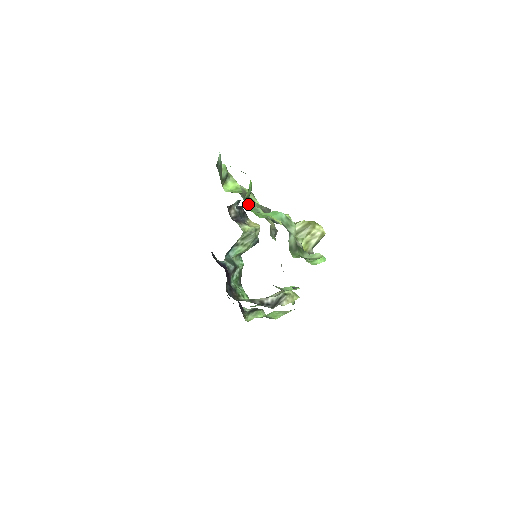
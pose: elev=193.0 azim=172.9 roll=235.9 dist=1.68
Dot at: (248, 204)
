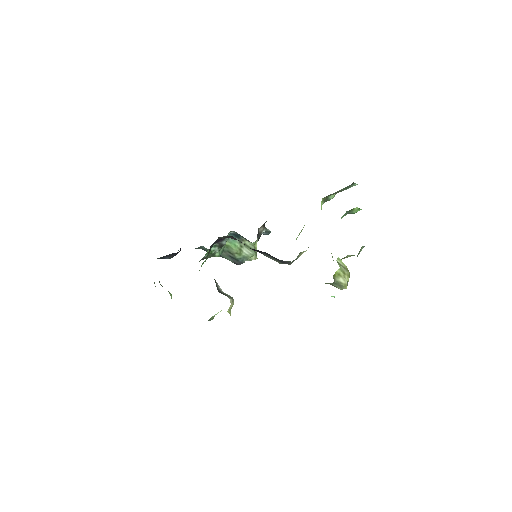
Dot at: (344, 214)
